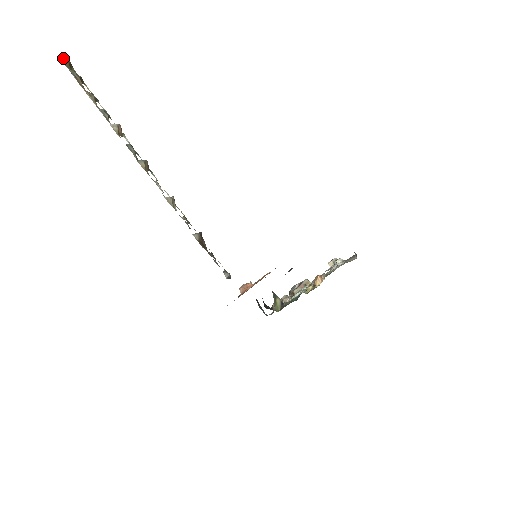
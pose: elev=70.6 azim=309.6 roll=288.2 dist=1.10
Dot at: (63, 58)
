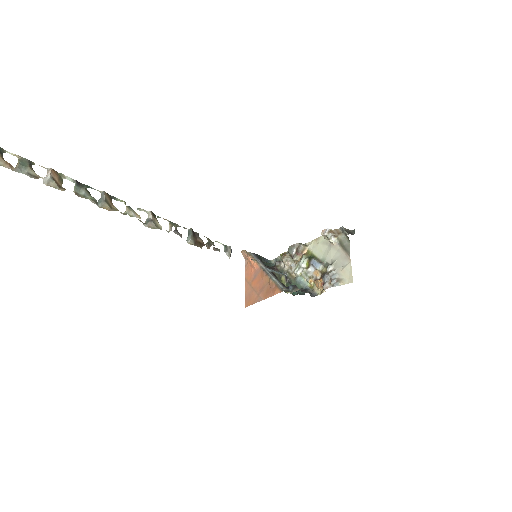
Dot at: out of frame
